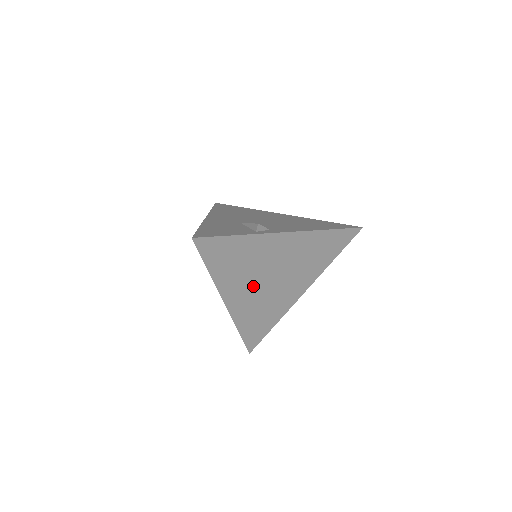
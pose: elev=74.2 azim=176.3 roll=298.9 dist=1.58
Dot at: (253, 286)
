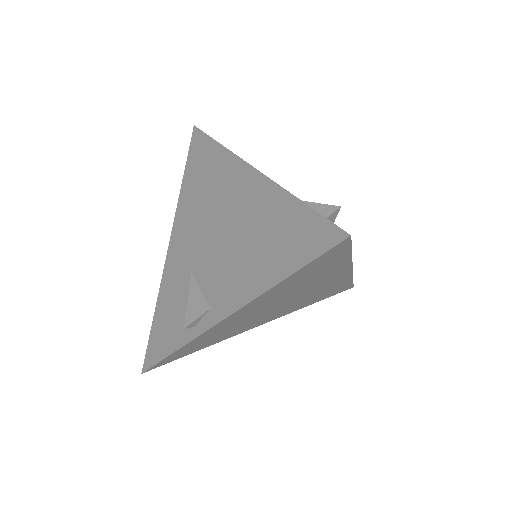
Dot at: (266, 316)
